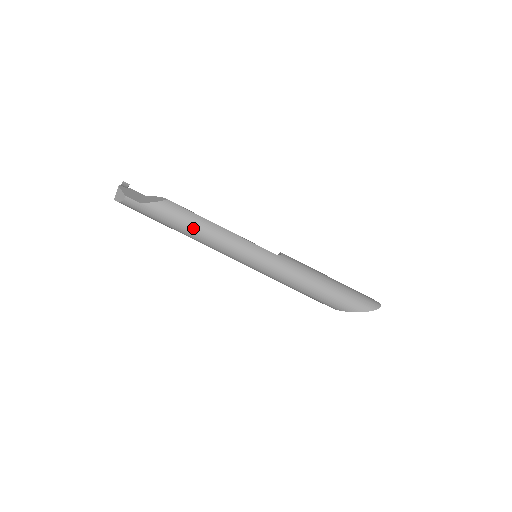
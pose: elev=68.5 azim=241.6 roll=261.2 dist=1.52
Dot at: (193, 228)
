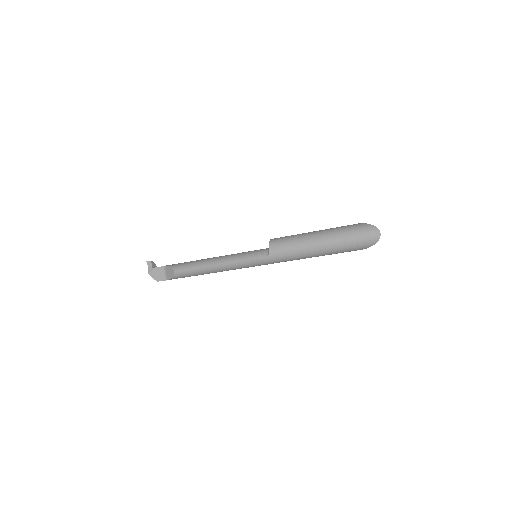
Dot at: occluded
